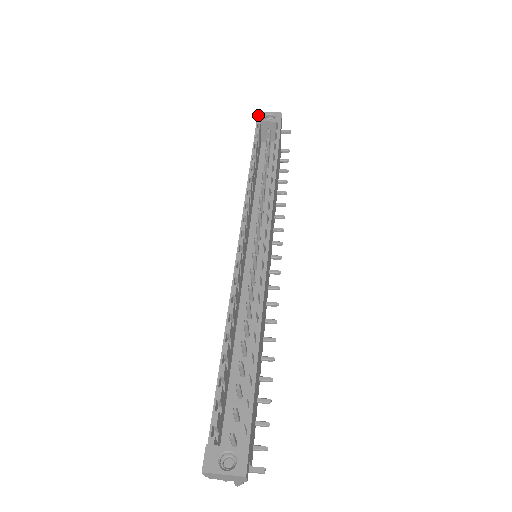
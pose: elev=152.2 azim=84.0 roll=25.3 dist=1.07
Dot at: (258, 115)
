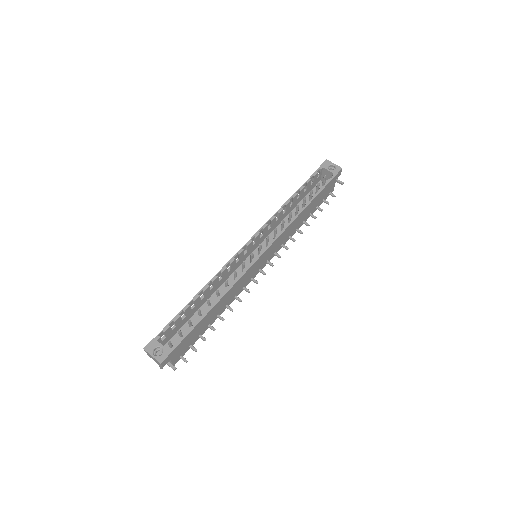
Dot at: (325, 162)
